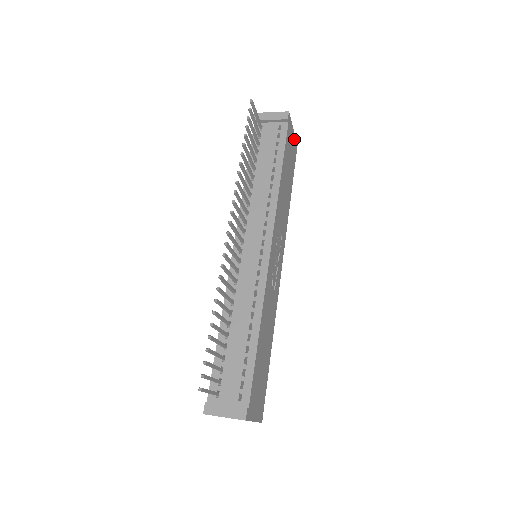
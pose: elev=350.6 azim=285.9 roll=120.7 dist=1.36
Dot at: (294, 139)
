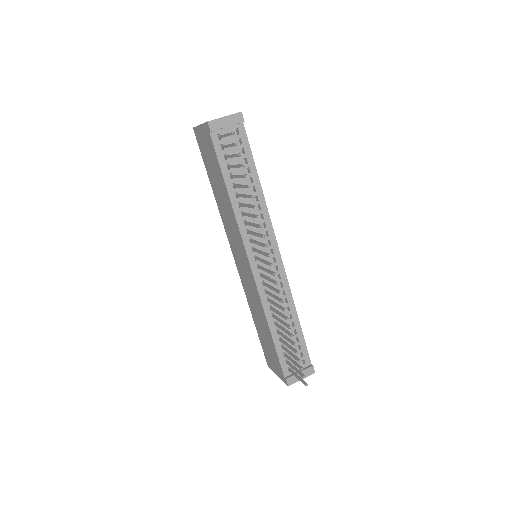
Dot at: occluded
